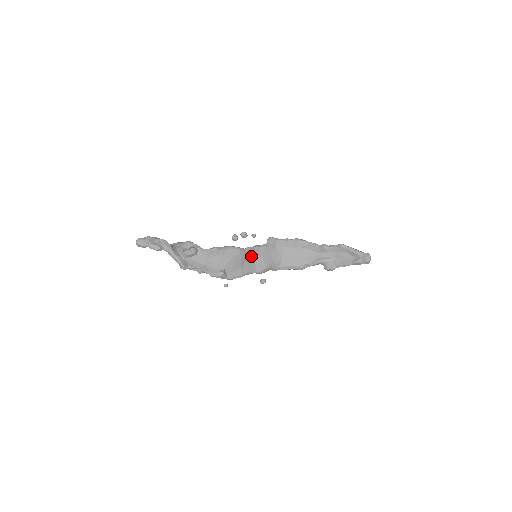
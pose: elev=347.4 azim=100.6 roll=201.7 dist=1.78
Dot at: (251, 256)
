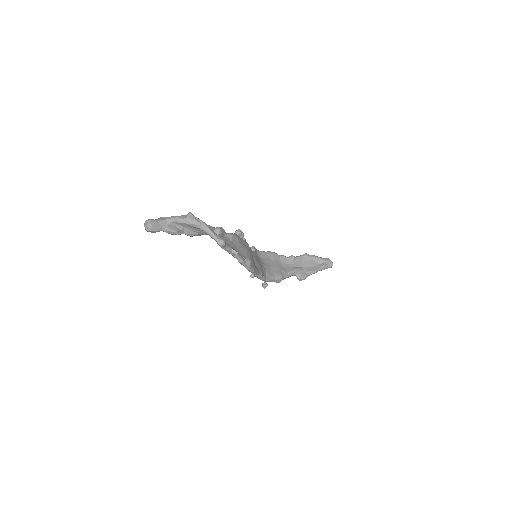
Dot at: (252, 256)
